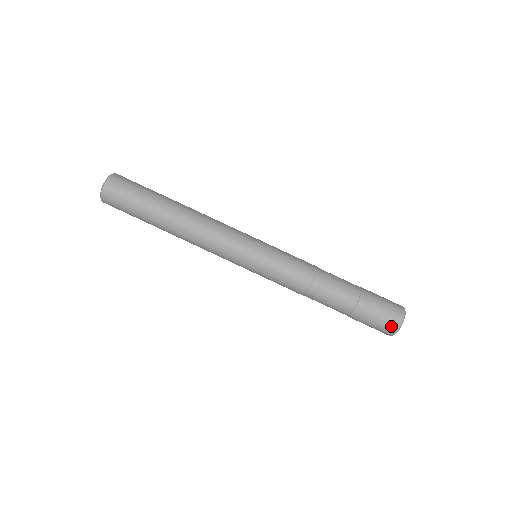
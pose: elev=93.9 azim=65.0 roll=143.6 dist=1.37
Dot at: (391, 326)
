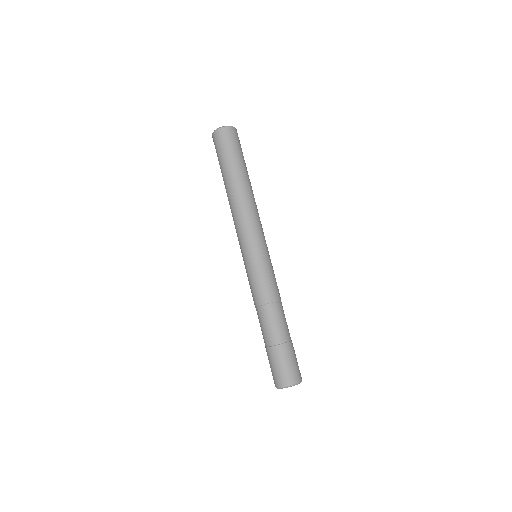
Dot at: (276, 381)
